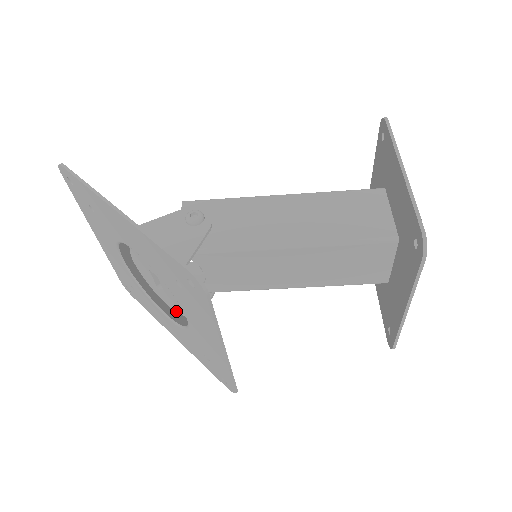
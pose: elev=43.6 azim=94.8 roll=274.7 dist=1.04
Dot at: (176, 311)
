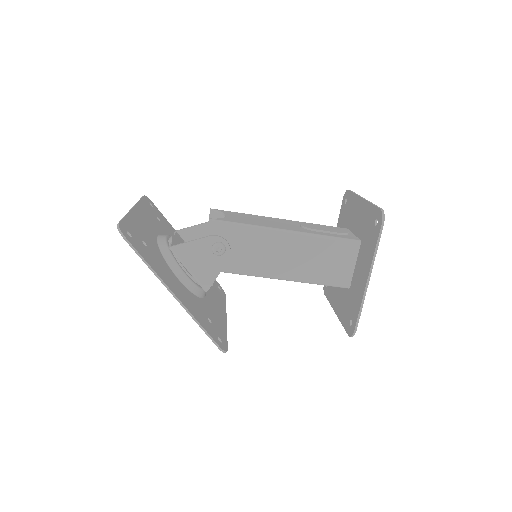
Dot at: occluded
